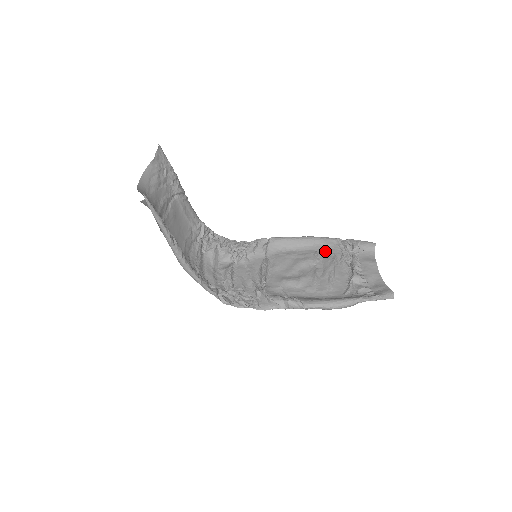
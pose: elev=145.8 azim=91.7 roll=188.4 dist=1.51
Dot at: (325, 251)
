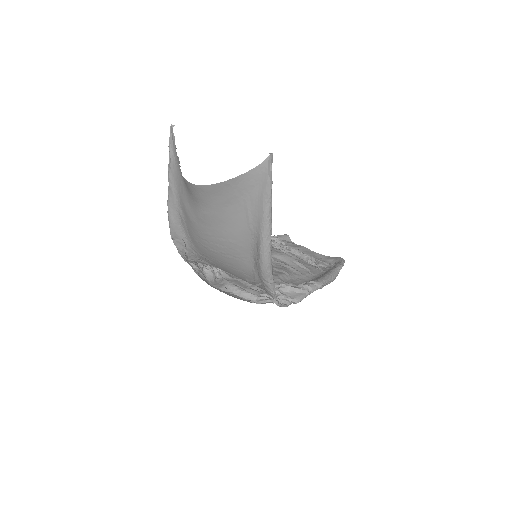
Dot at: occluded
